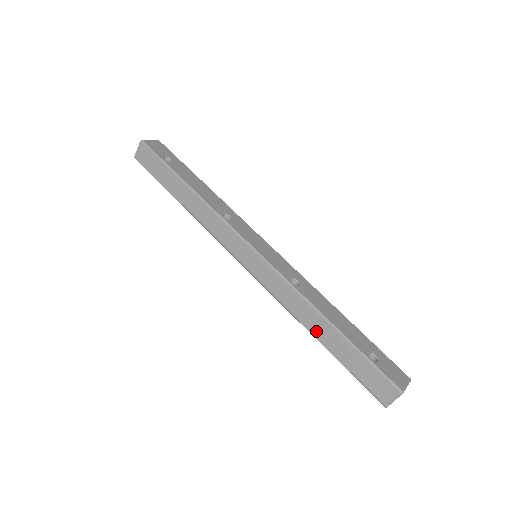
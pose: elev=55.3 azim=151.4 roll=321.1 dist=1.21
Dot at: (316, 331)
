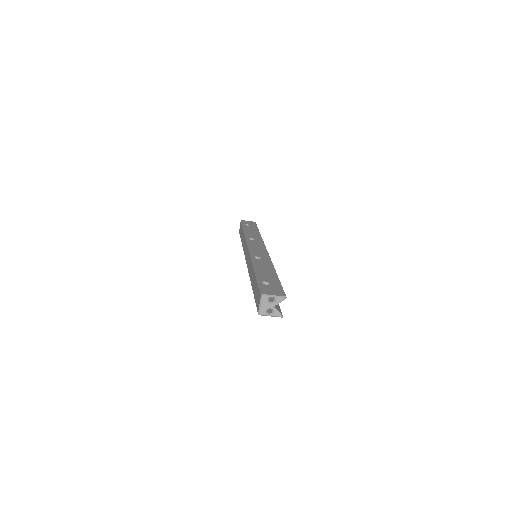
Dot at: (252, 280)
